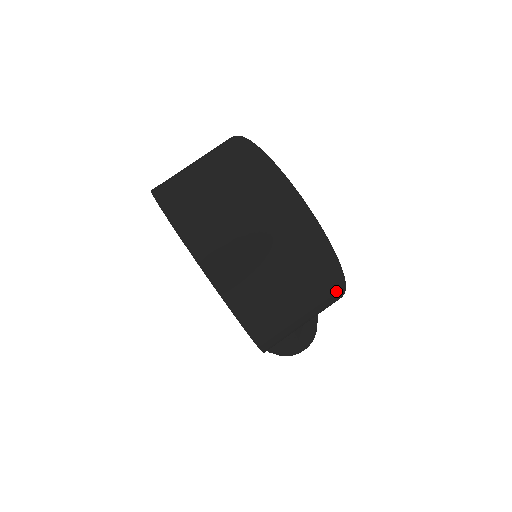
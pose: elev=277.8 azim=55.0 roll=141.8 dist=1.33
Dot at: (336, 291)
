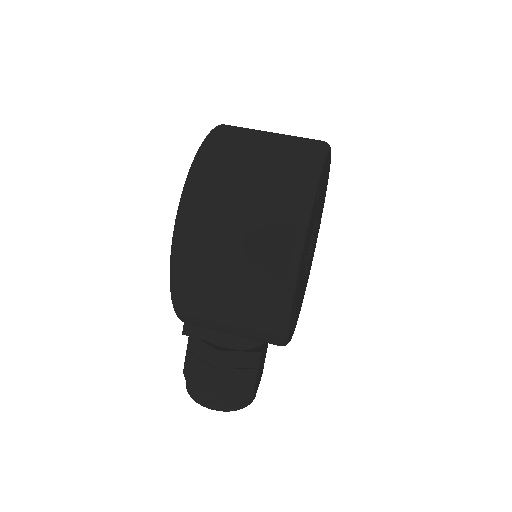
Dot at: (277, 283)
